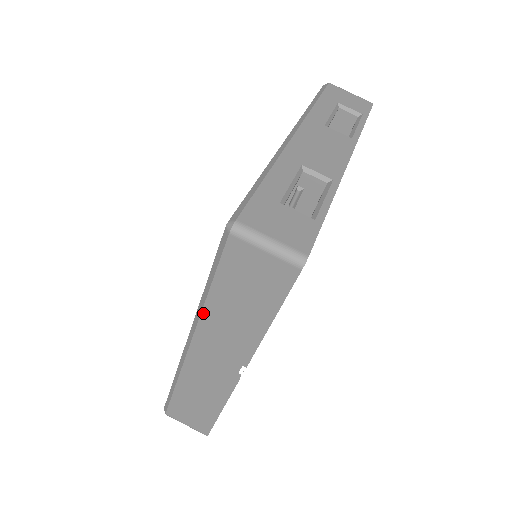
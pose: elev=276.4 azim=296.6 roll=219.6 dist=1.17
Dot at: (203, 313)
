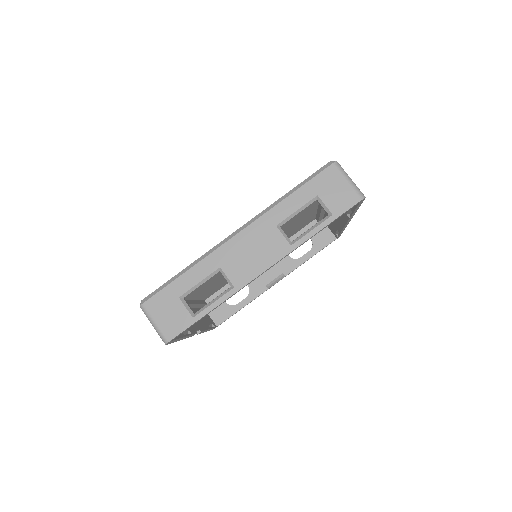
Dot at: occluded
